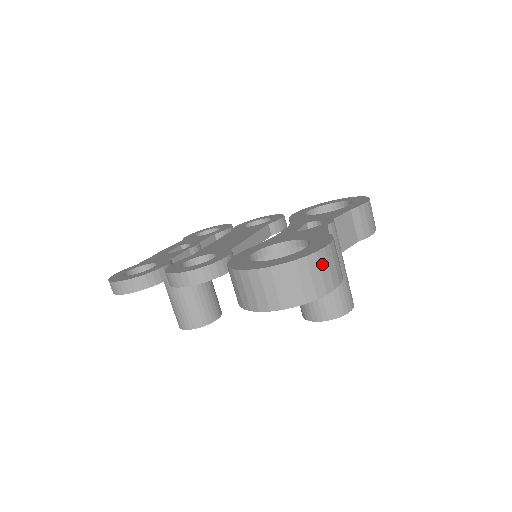
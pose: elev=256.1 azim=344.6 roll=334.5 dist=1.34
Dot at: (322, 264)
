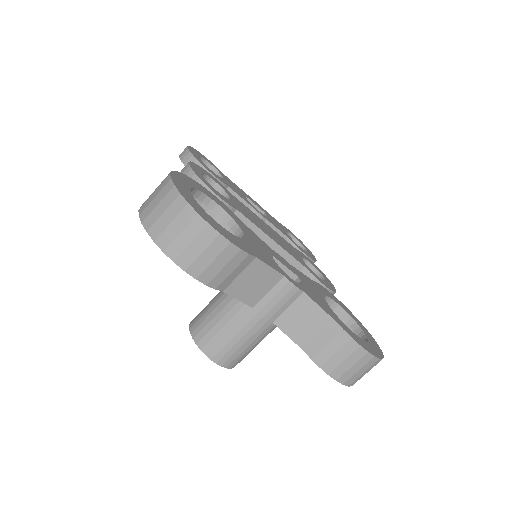
Dot at: (190, 229)
